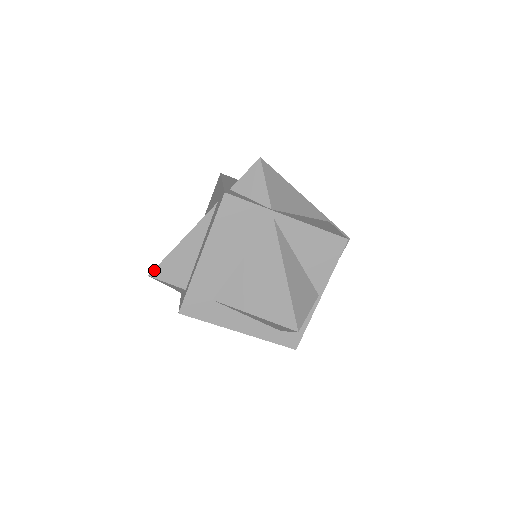
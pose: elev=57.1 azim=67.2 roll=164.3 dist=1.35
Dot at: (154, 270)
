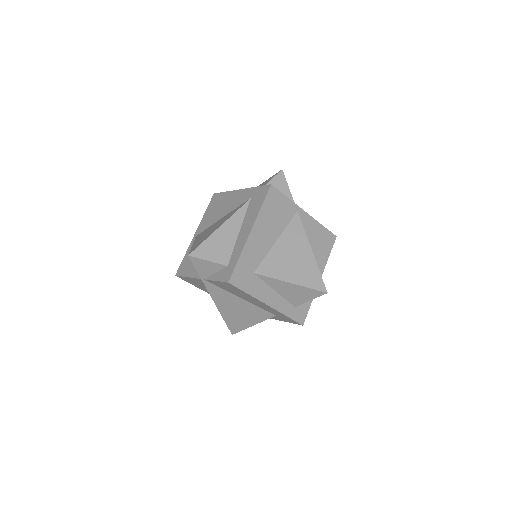
Dot at: (194, 250)
